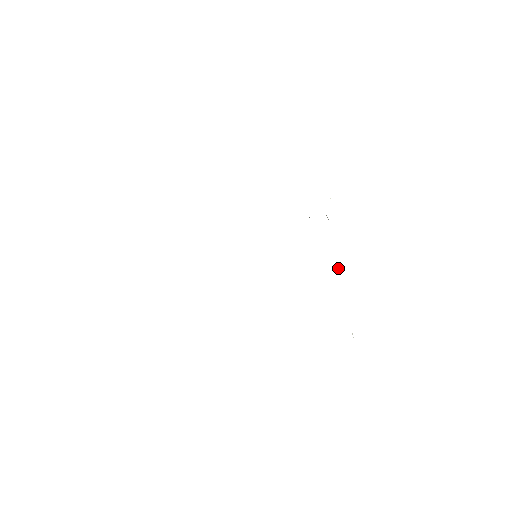
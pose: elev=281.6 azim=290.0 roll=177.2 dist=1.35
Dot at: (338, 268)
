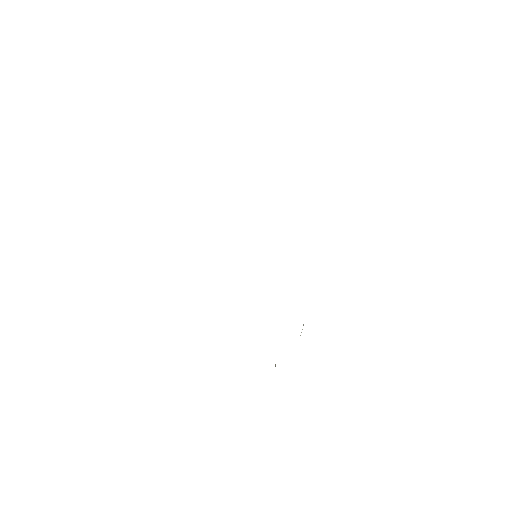
Dot at: occluded
